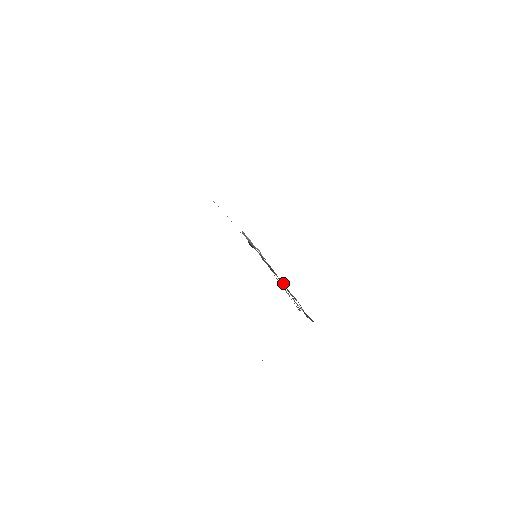
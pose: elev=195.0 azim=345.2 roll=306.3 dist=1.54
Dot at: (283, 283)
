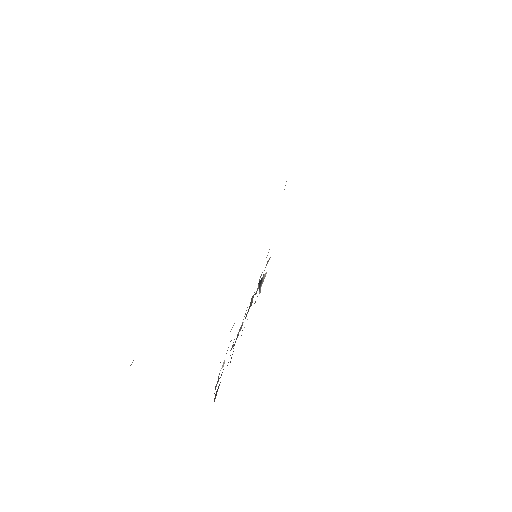
Dot at: occluded
